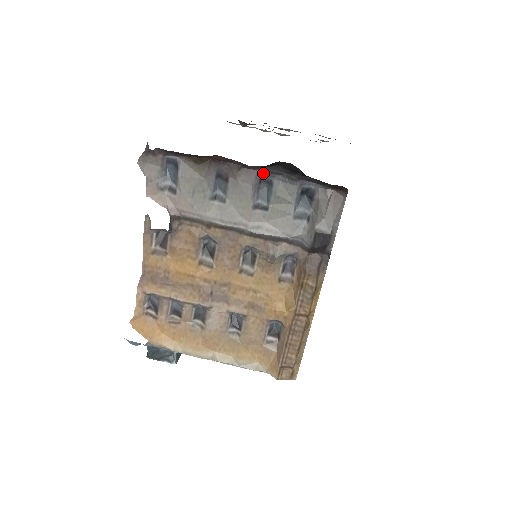
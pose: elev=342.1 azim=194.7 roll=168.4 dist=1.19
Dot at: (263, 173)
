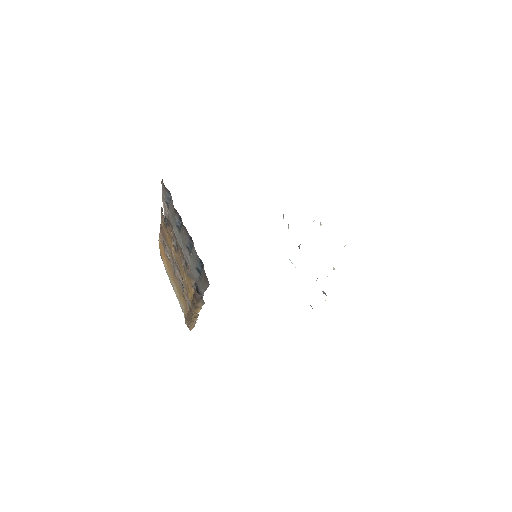
Dot at: (190, 236)
